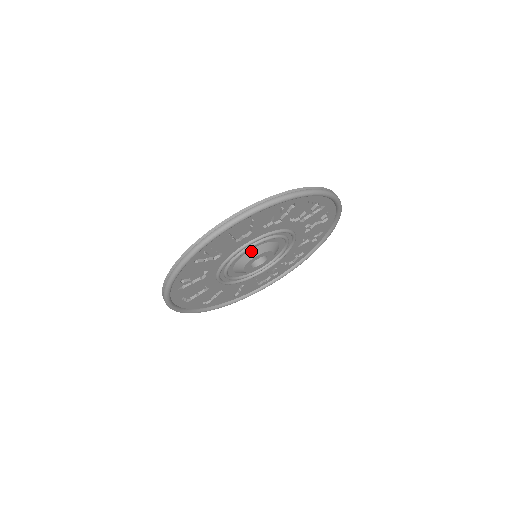
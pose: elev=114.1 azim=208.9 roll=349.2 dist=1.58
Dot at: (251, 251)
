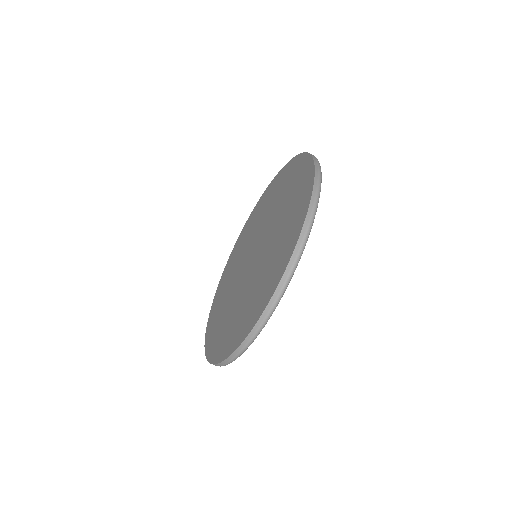
Dot at: occluded
